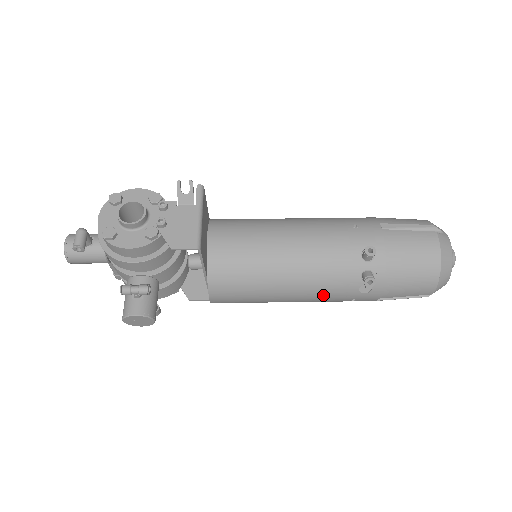
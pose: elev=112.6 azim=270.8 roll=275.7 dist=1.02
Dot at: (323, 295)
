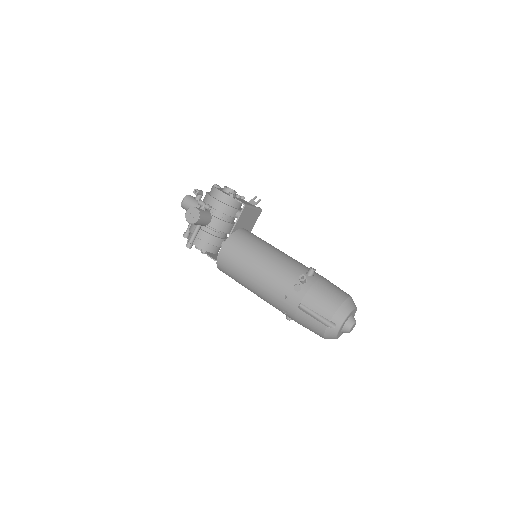
Dot at: (274, 279)
